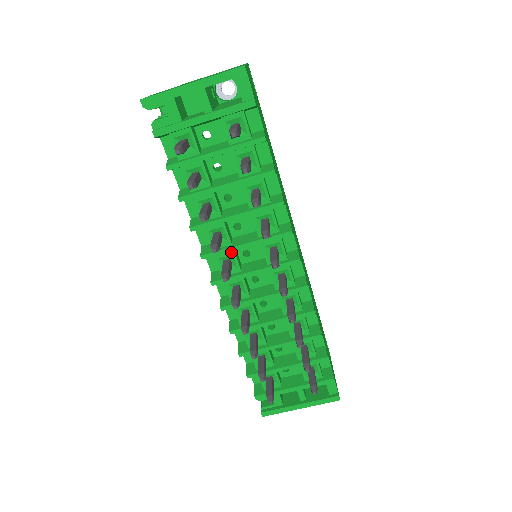
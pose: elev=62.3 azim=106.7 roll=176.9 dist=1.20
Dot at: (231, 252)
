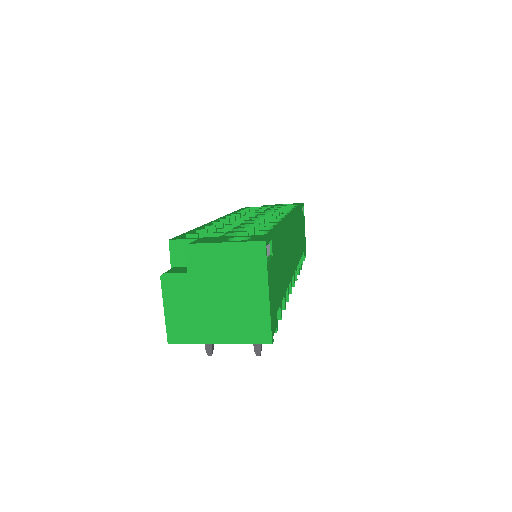
Dot at: occluded
